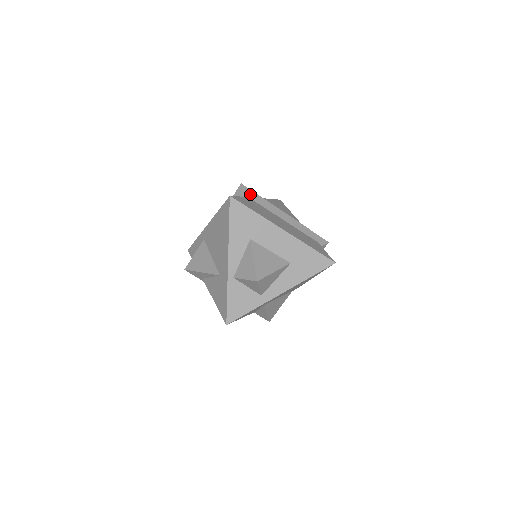
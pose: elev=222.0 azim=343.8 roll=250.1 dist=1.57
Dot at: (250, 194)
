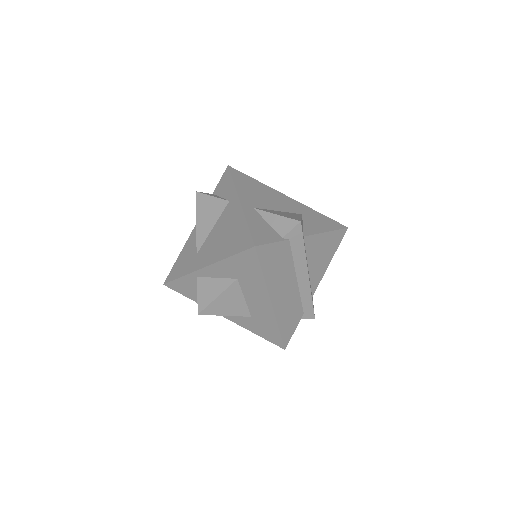
Dot at: (296, 237)
